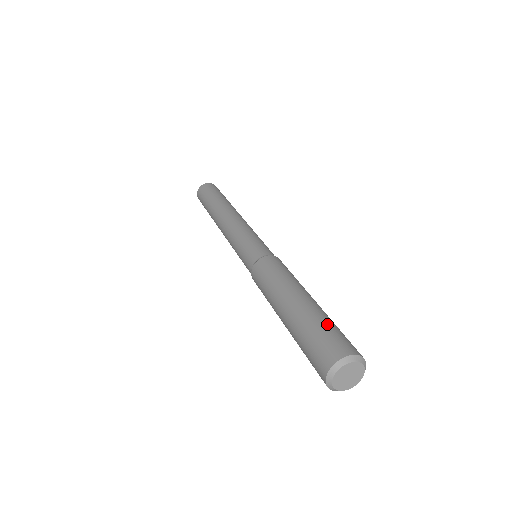
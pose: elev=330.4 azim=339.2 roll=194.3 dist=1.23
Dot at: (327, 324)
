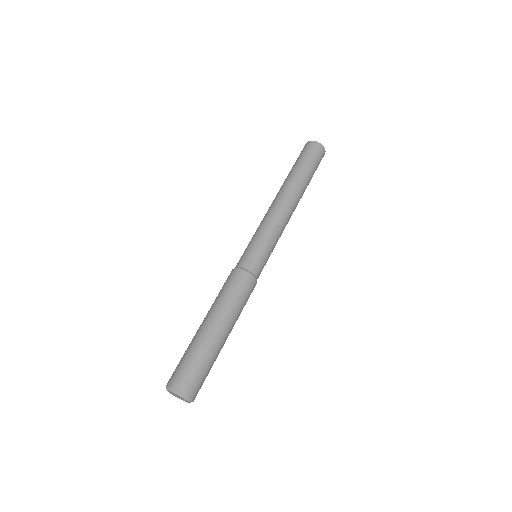
Dot at: (187, 355)
